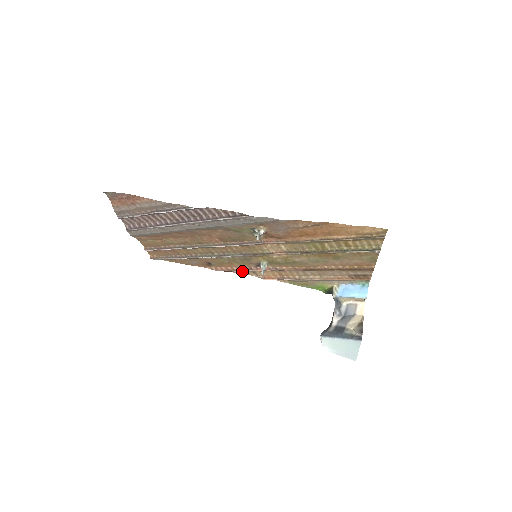
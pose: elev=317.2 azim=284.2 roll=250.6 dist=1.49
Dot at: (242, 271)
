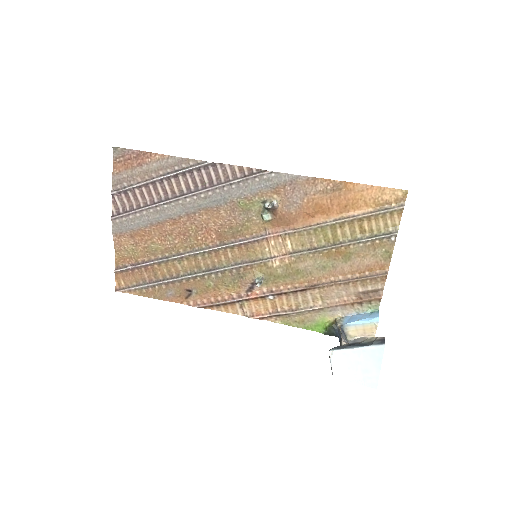
Dot at: (227, 303)
